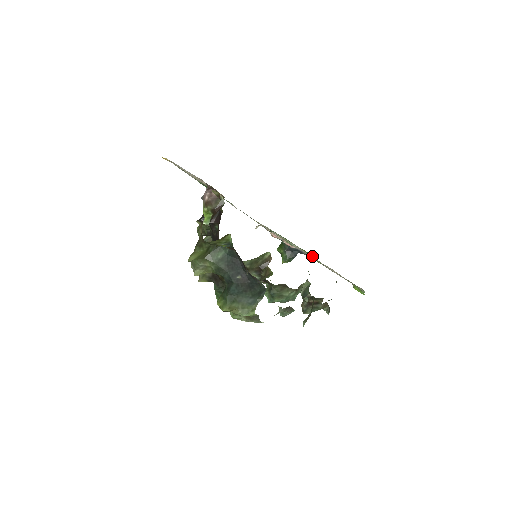
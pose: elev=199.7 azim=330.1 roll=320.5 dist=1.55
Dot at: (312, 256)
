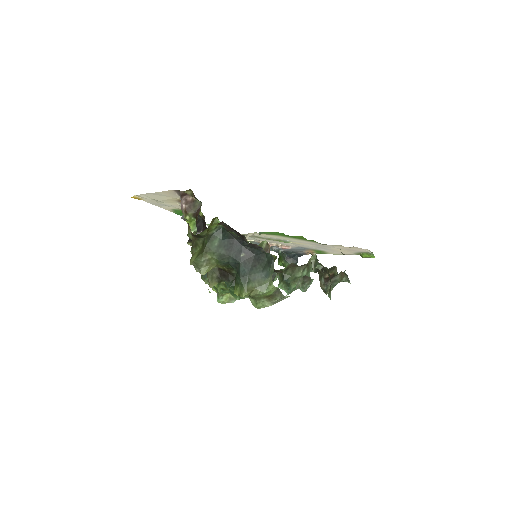
Dot at: (309, 241)
